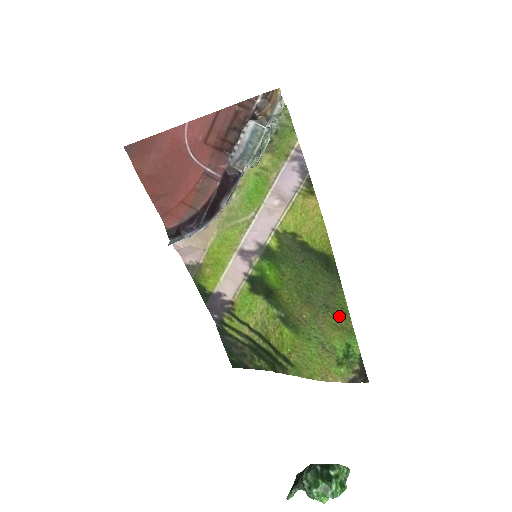
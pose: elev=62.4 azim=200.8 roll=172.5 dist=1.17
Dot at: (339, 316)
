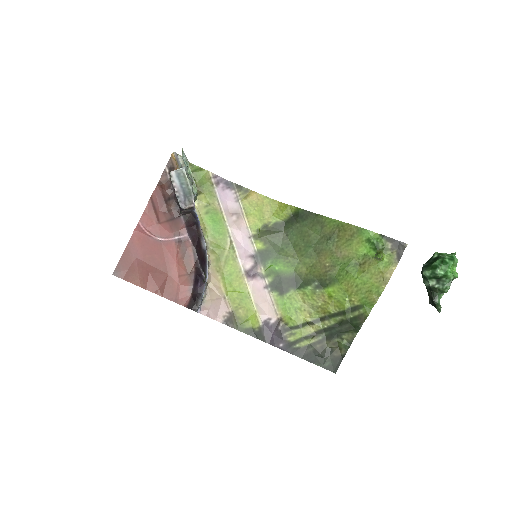
Dot at: (342, 233)
